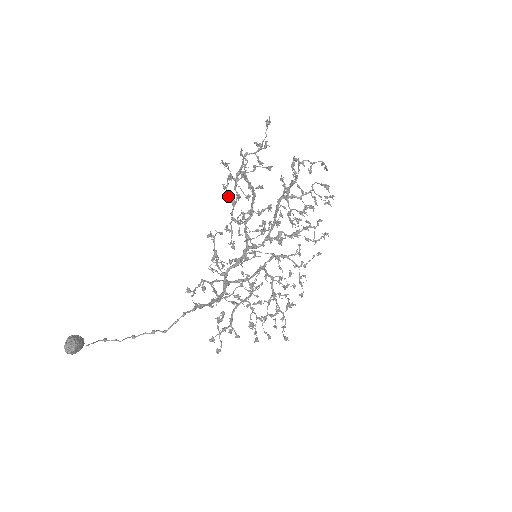
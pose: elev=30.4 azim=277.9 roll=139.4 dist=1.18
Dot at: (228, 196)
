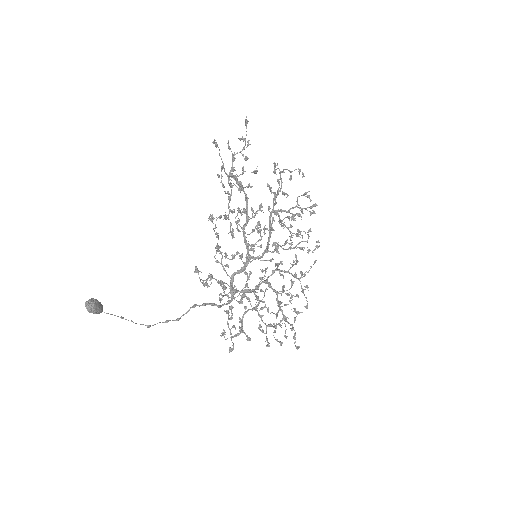
Dot at: (223, 184)
